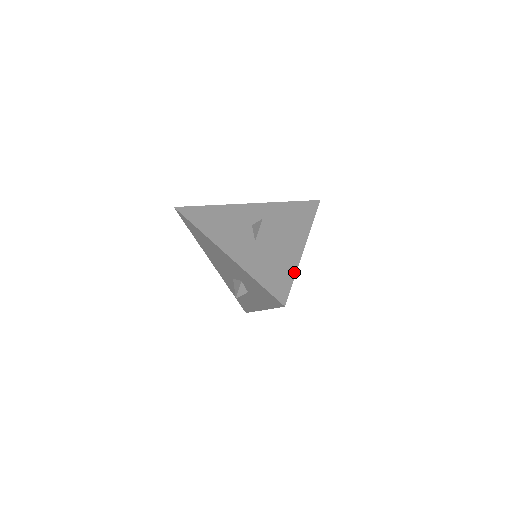
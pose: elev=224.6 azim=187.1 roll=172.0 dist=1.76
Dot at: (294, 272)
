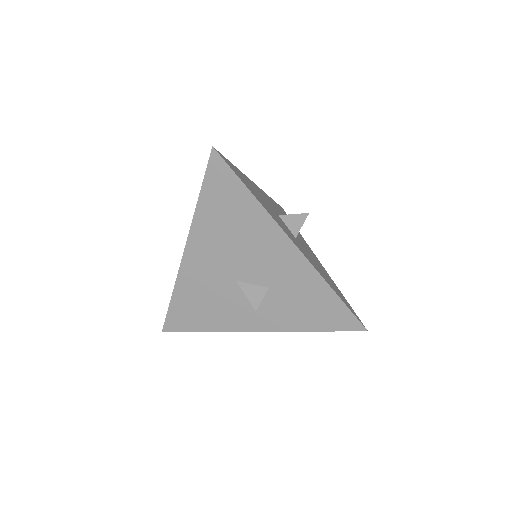
Dot at: occluded
